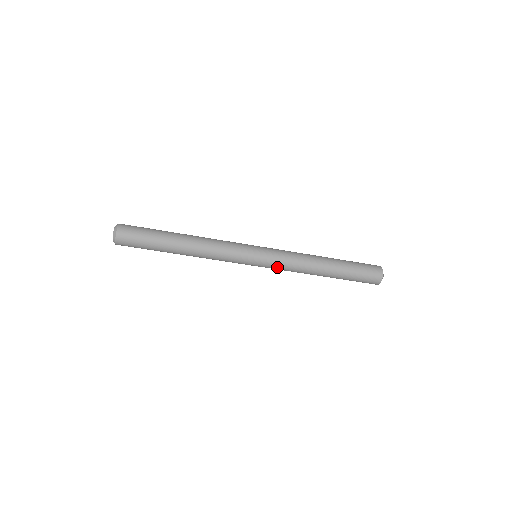
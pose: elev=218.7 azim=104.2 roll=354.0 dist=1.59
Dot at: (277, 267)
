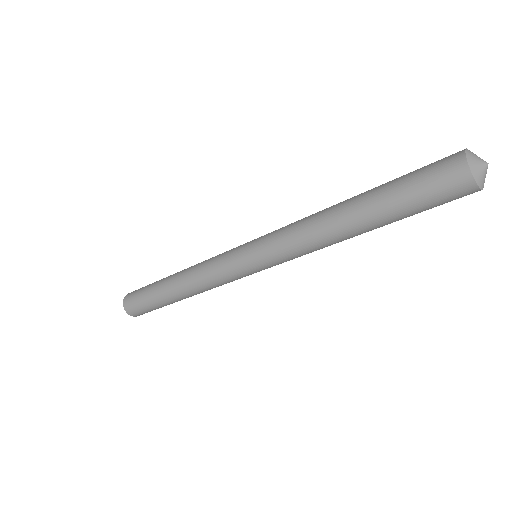
Dot at: (281, 259)
